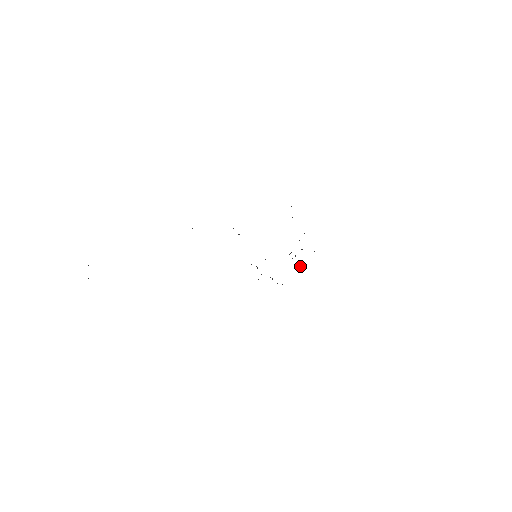
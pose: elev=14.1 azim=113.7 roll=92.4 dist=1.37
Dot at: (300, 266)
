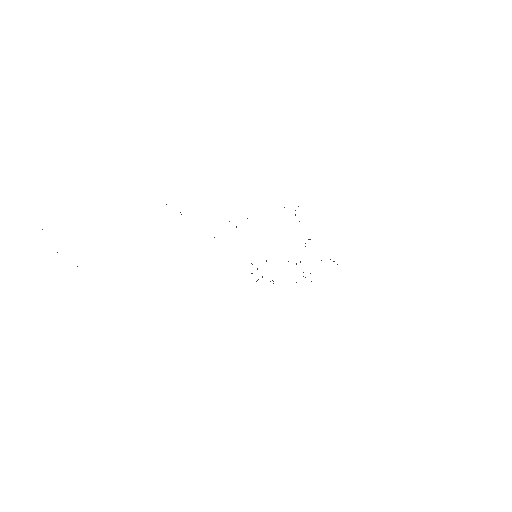
Dot at: occluded
